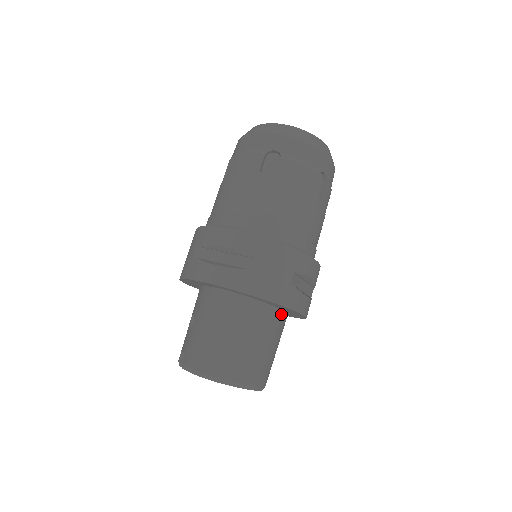
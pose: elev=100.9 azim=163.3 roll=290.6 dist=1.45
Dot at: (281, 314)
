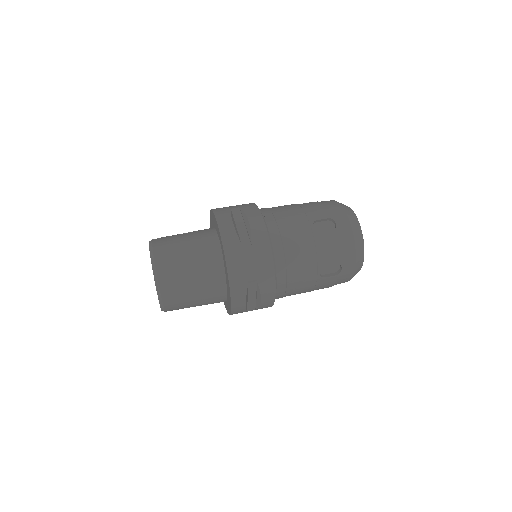
Dot at: (224, 292)
